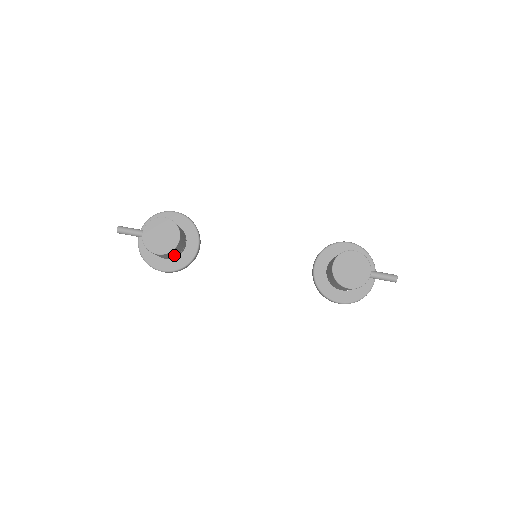
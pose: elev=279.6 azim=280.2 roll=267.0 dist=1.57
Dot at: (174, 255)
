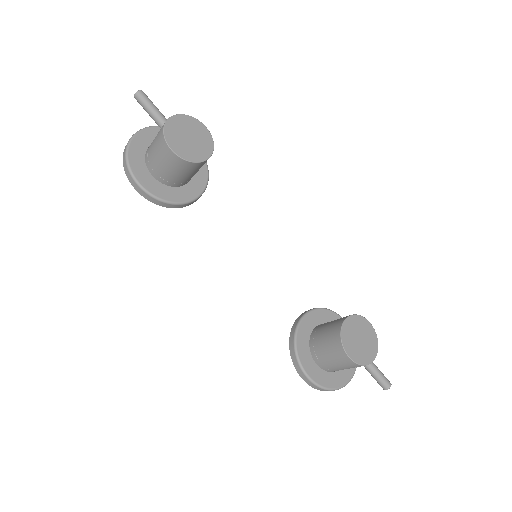
Dot at: (173, 177)
